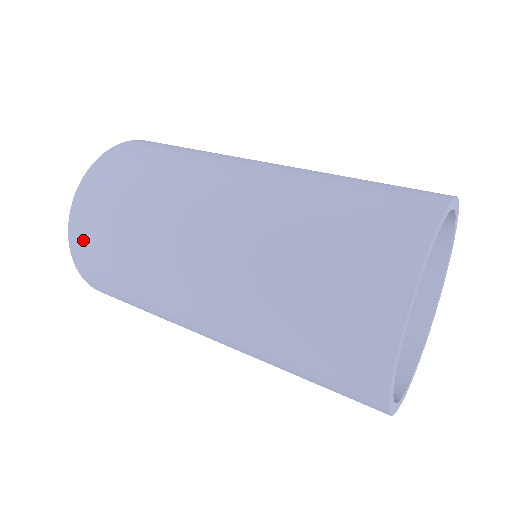
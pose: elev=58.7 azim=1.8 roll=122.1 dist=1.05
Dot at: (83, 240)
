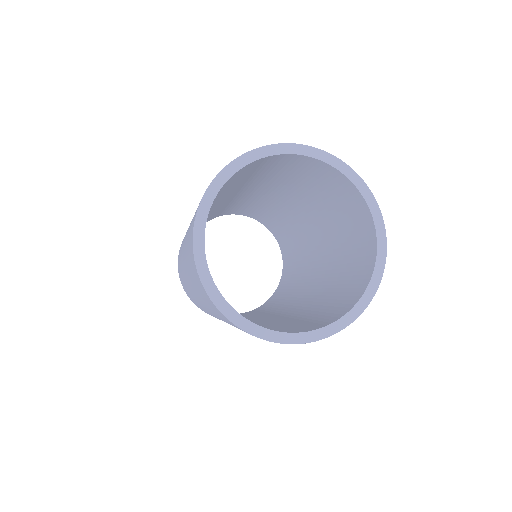
Dot at: occluded
